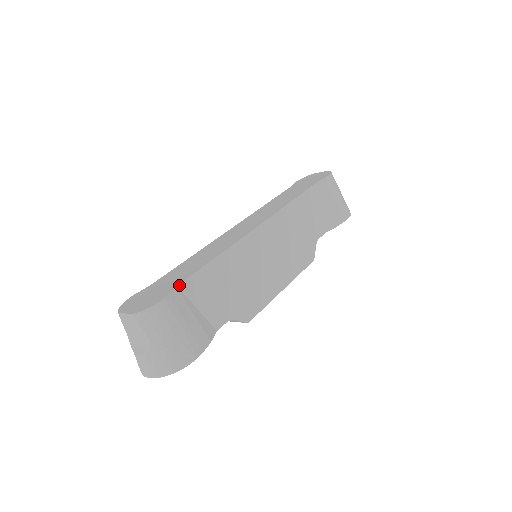
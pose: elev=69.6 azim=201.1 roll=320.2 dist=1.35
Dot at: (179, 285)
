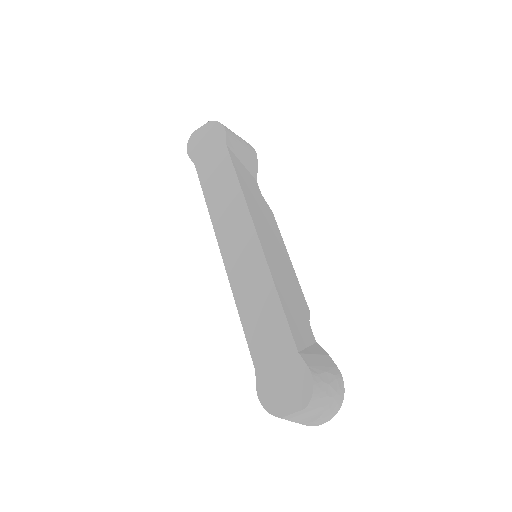
Dot at: (297, 350)
